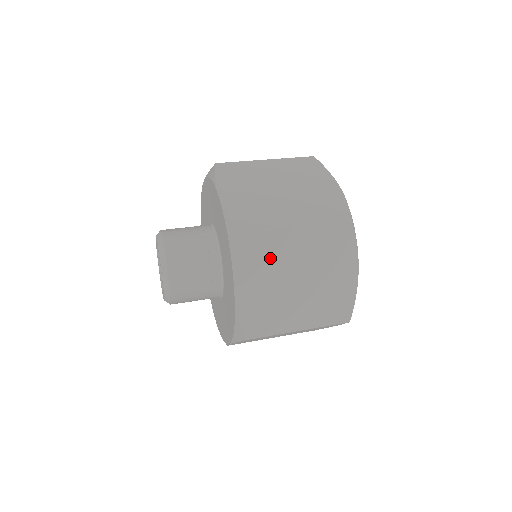
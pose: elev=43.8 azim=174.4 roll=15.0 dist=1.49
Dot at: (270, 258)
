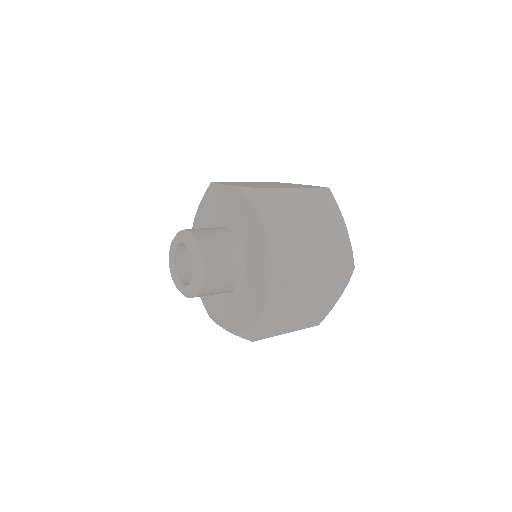
Dot at: (295, 293)
